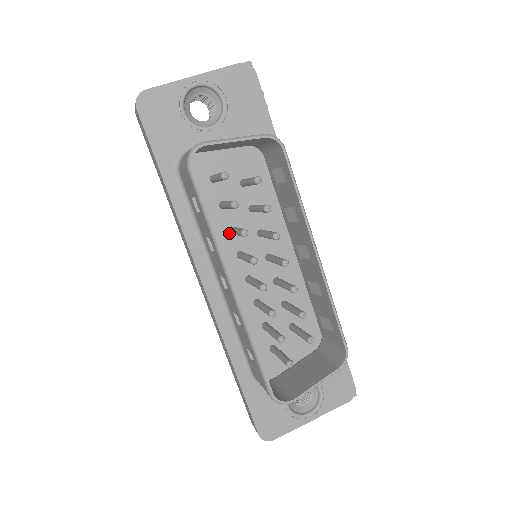
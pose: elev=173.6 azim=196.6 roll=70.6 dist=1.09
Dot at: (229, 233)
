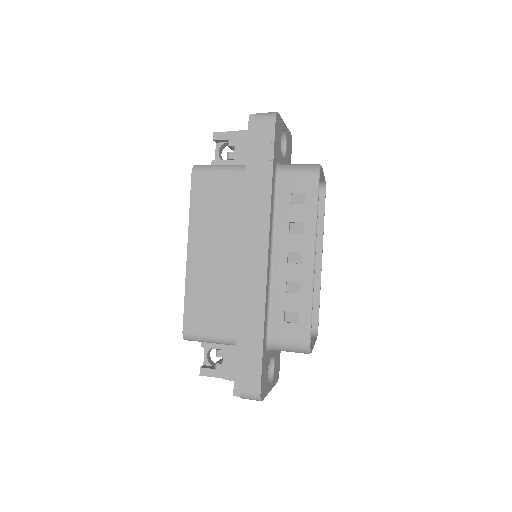
Dot at: occluded
